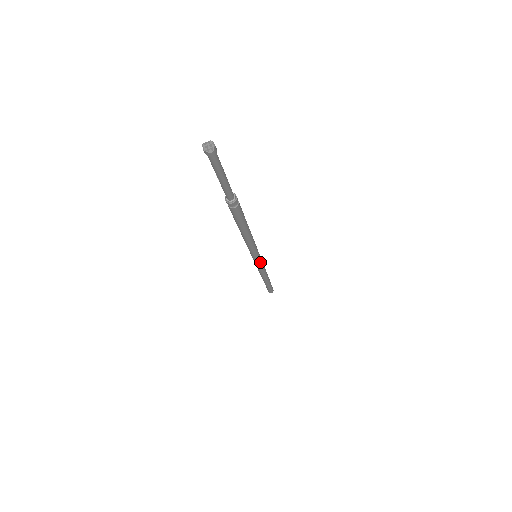
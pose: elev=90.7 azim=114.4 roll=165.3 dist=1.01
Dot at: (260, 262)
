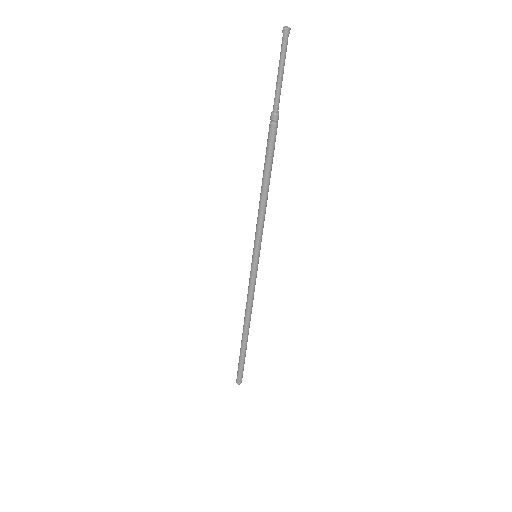
Dot at: (257, 269)
